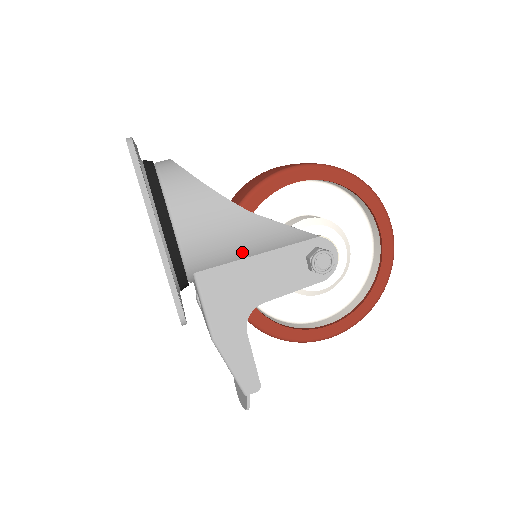
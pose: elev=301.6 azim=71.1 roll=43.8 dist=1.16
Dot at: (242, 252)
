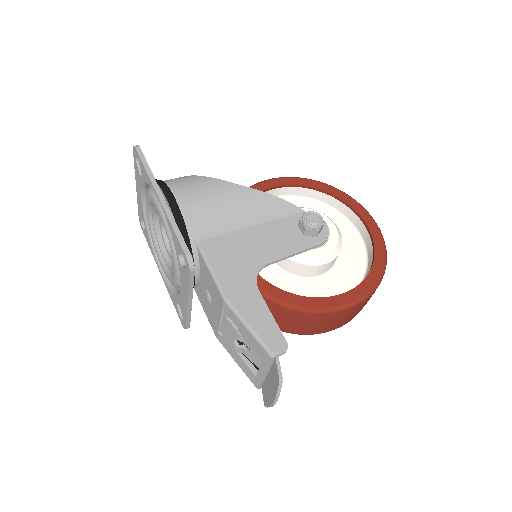
Dot at: (238, 220)
